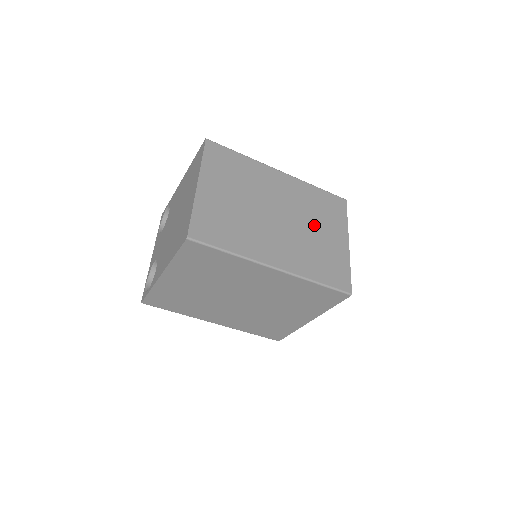
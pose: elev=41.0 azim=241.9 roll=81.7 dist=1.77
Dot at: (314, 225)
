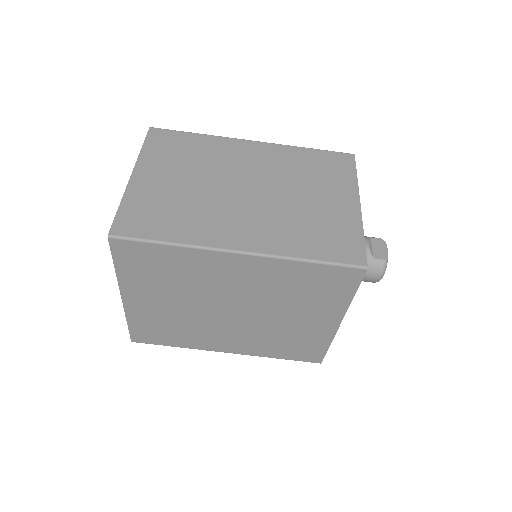
Dot at: (302, 191)
